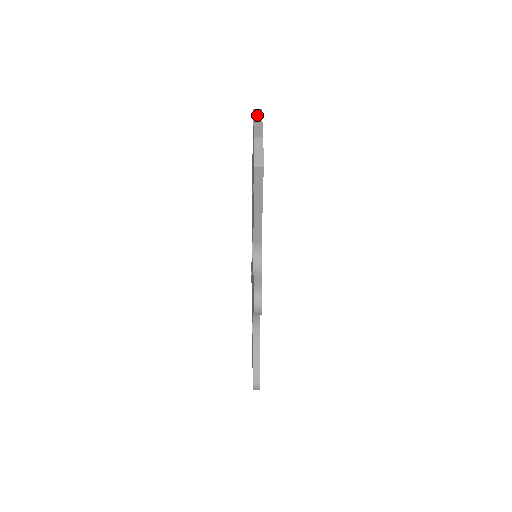
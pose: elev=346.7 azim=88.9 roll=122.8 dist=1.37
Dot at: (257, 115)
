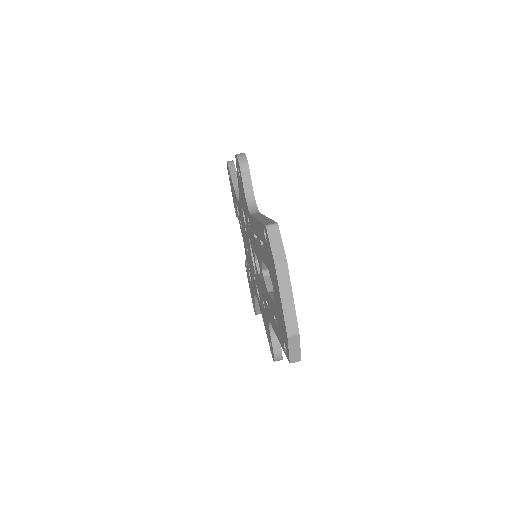
Dot at: (283, 280)
